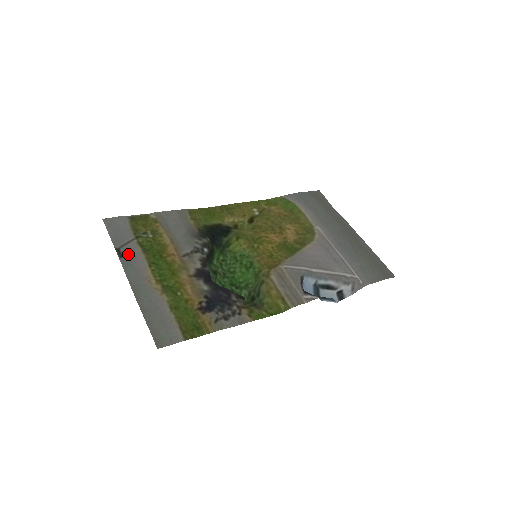
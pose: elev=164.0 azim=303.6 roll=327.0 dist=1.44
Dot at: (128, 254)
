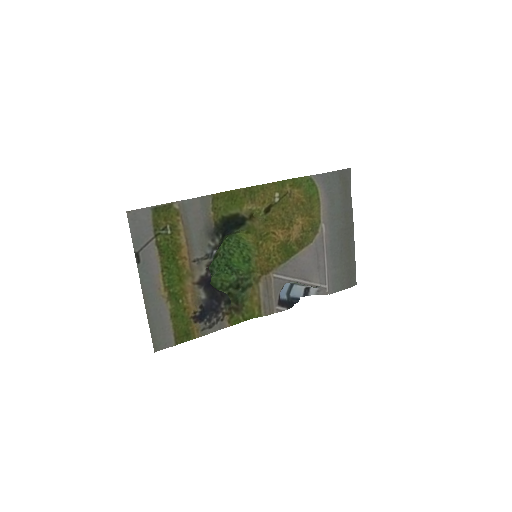
Dot at: (145, 259)
